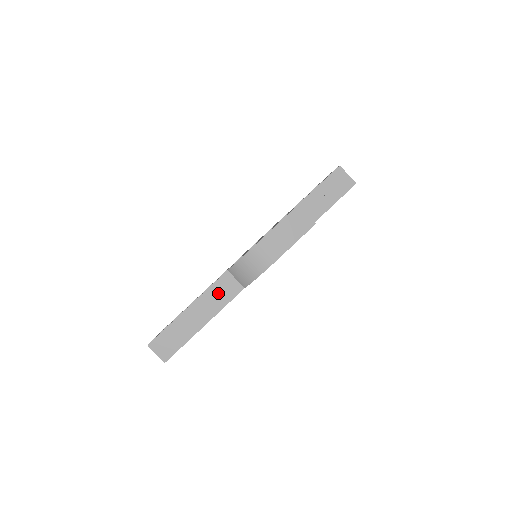
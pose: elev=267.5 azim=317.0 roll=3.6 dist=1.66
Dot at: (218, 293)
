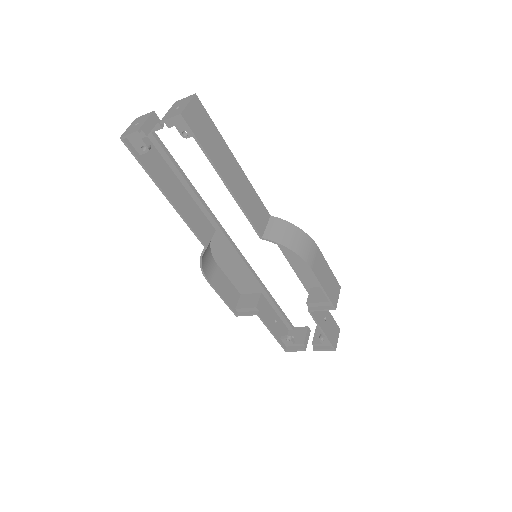
Dot at: (254, 203)
